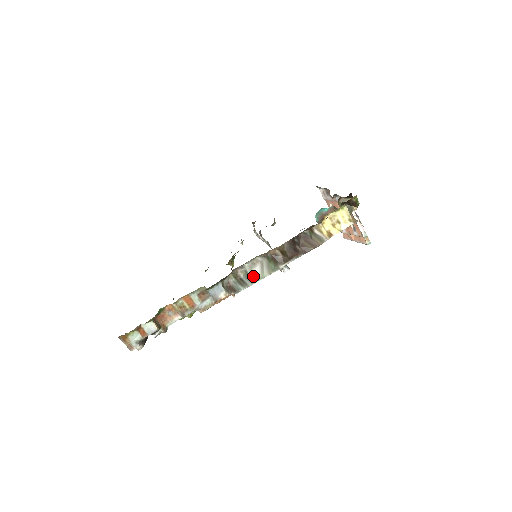
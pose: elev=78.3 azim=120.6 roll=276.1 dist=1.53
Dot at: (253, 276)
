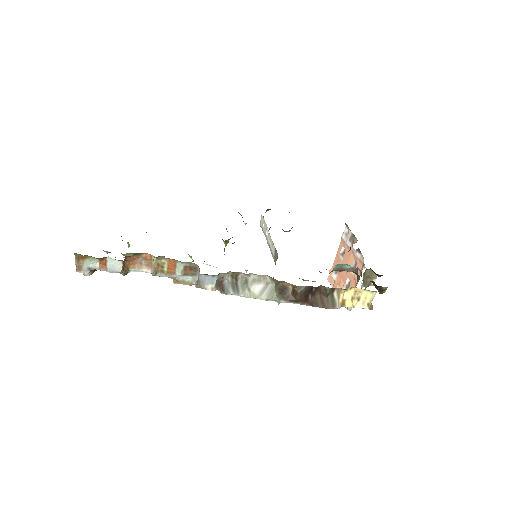
Dot at: (250, 290)
